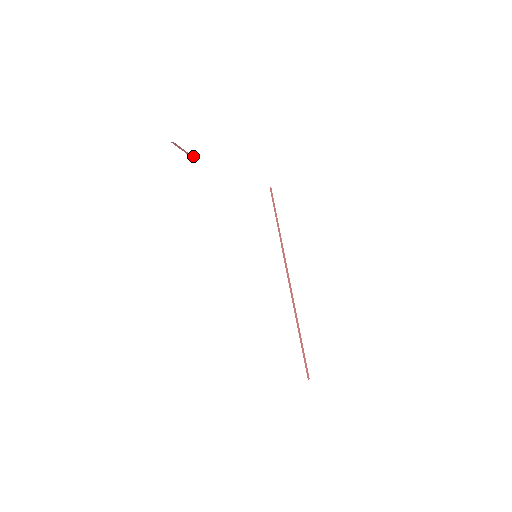
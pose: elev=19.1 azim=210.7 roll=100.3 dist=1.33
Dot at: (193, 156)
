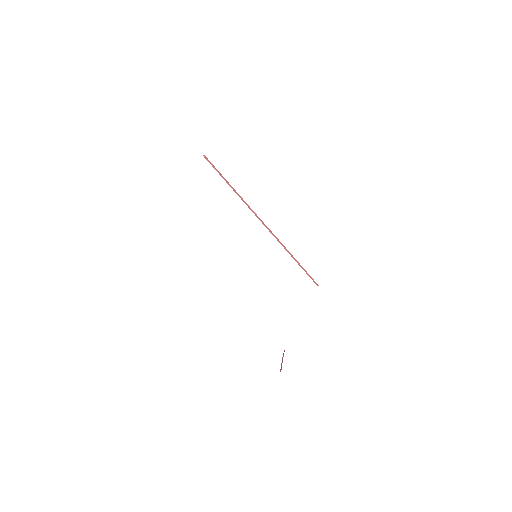
Dot at: occluded
